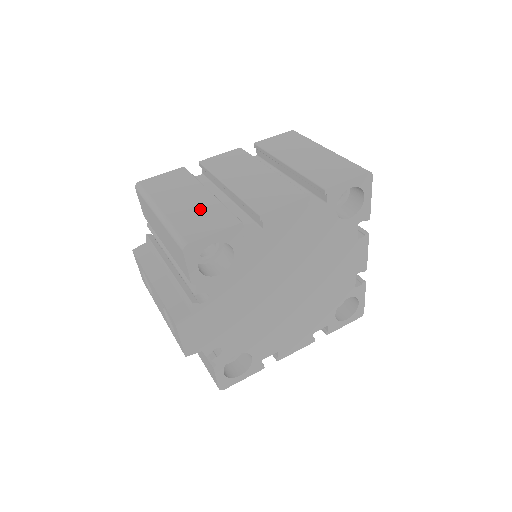
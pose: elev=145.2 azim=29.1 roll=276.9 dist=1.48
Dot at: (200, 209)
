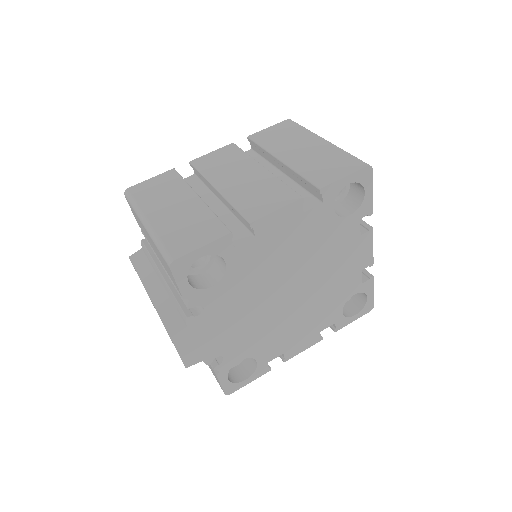
Dot at: (188, 218)
